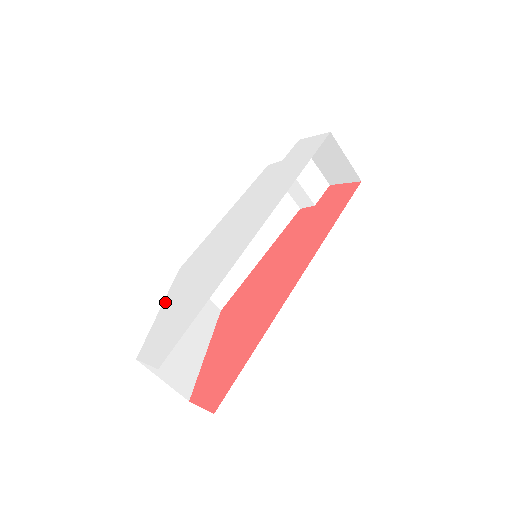
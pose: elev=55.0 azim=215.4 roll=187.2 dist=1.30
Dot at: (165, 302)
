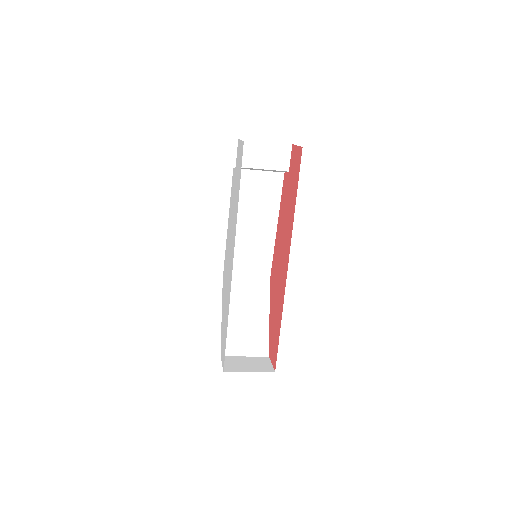
Dot at: (222, 311)
